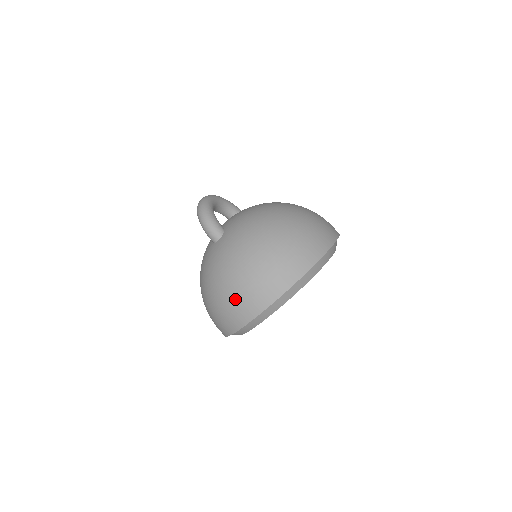
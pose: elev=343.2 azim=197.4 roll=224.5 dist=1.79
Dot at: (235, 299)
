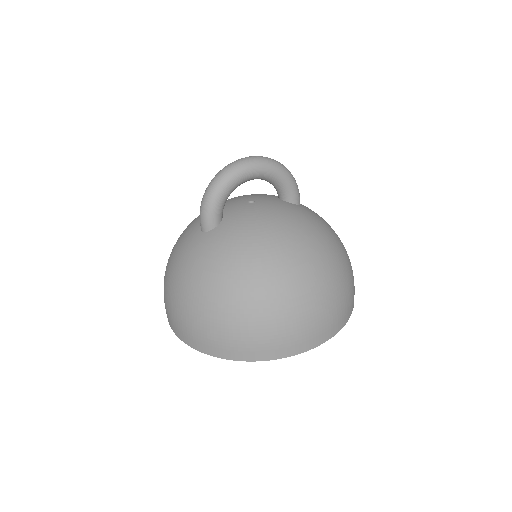
Dot at: (165, 297)
